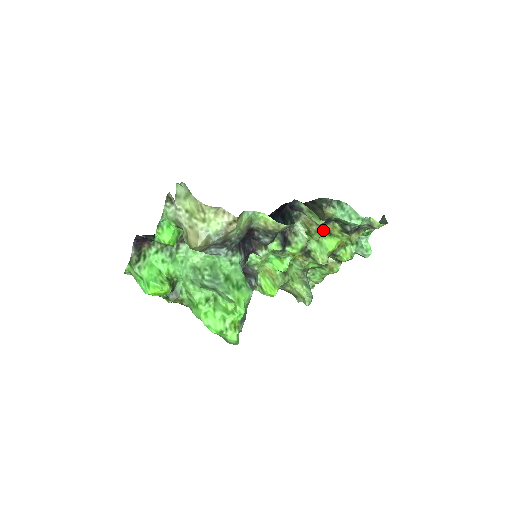
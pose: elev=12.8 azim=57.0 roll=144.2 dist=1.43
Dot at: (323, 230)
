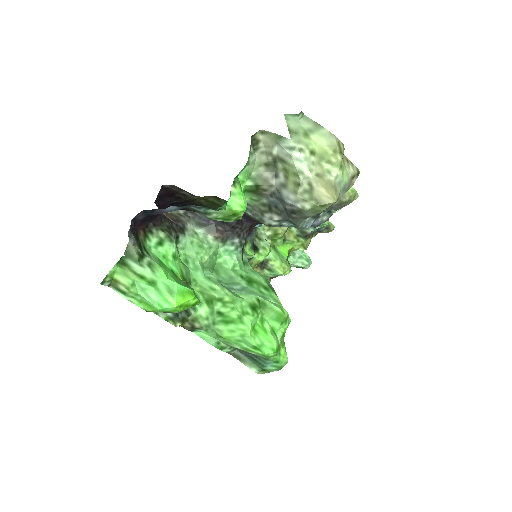
Dot at: occluded
